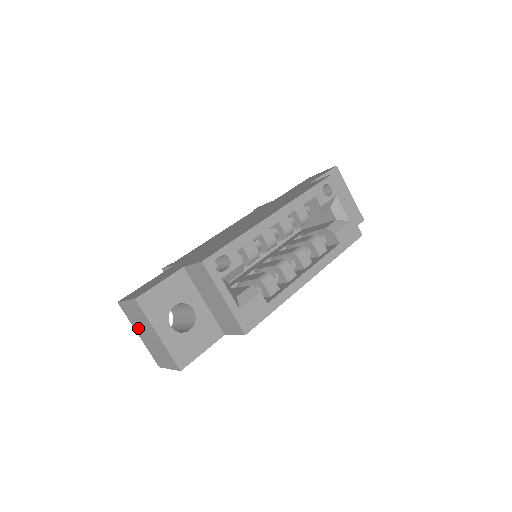
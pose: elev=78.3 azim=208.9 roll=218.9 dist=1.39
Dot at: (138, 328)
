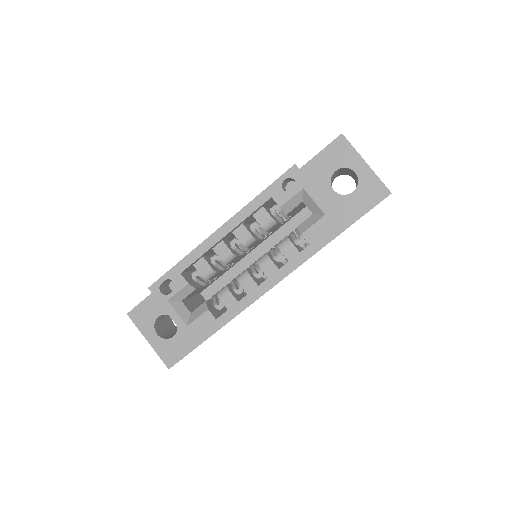
Dot at: occluded
